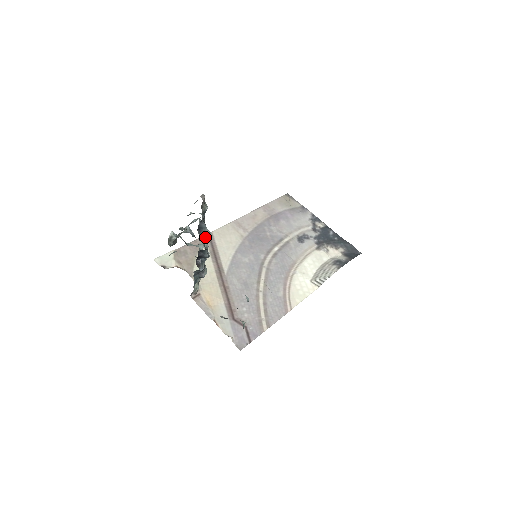
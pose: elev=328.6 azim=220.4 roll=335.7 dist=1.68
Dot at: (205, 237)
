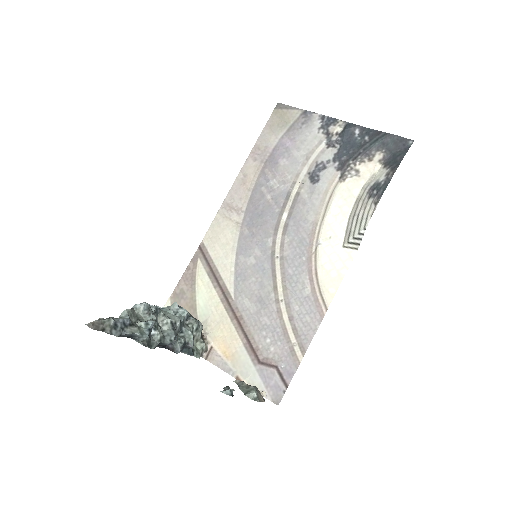
Dot at: (143, 340)
